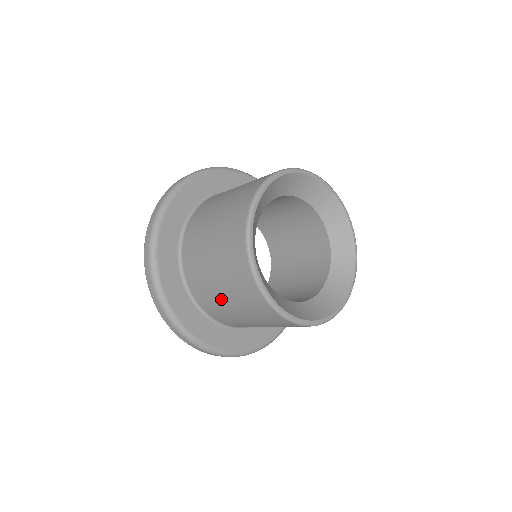
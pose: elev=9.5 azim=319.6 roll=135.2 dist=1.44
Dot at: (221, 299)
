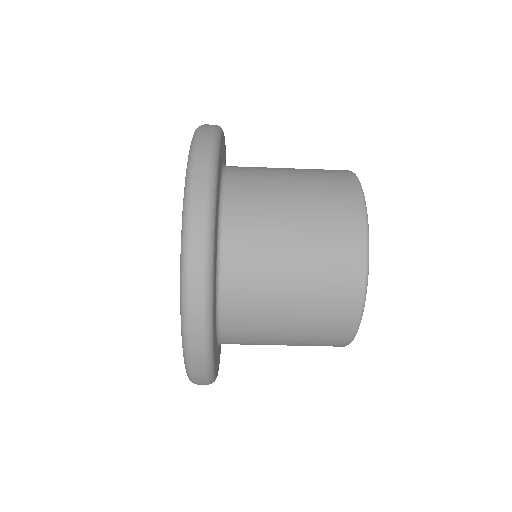
Dot at: (279, 312)
